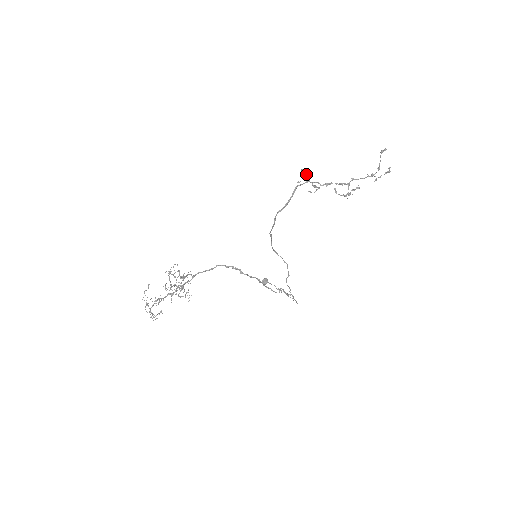
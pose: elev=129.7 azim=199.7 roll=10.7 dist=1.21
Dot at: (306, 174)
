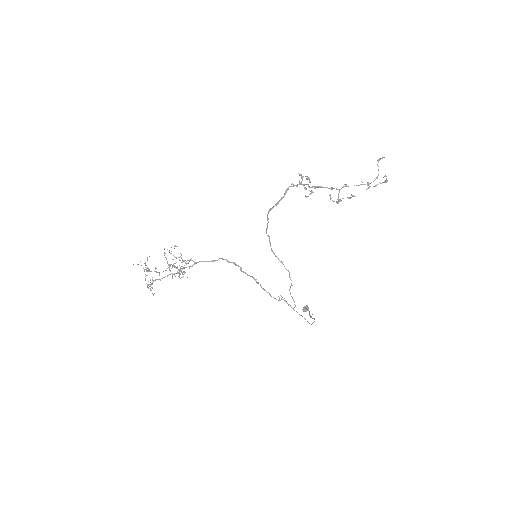
Dot at: (301, 177)
